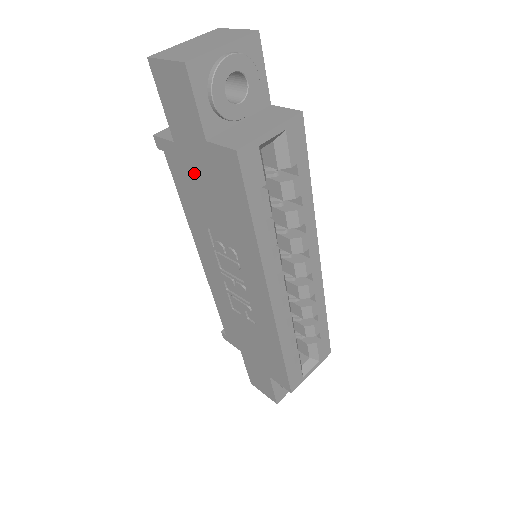
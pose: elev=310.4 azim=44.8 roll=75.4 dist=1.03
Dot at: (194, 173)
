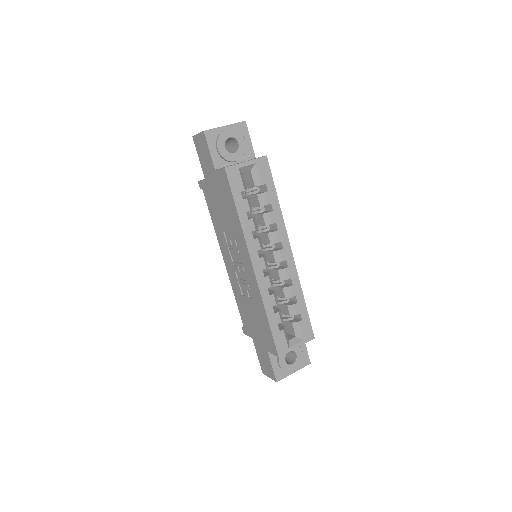
Dot at: (214, 194)
